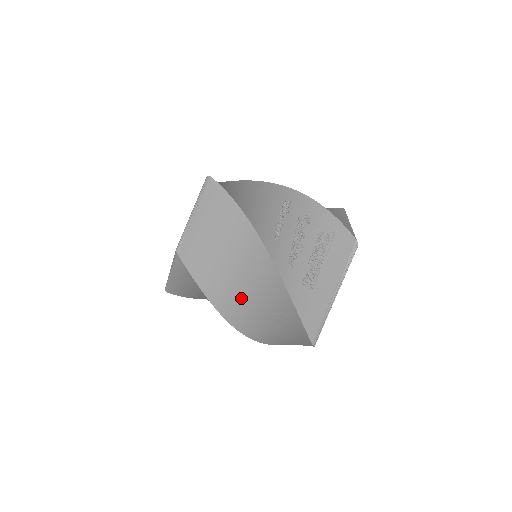
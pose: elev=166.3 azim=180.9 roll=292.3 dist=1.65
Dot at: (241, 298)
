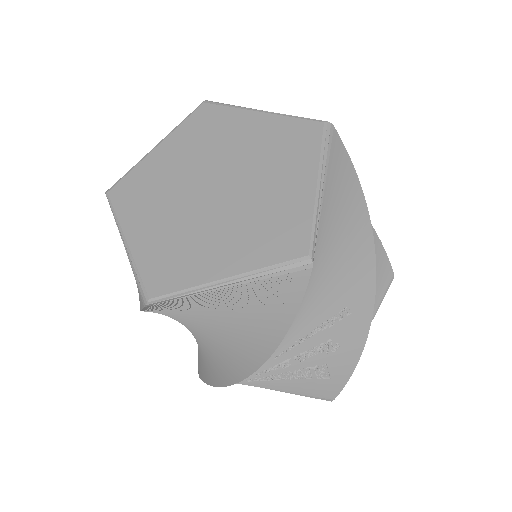
Dot at: occluded
